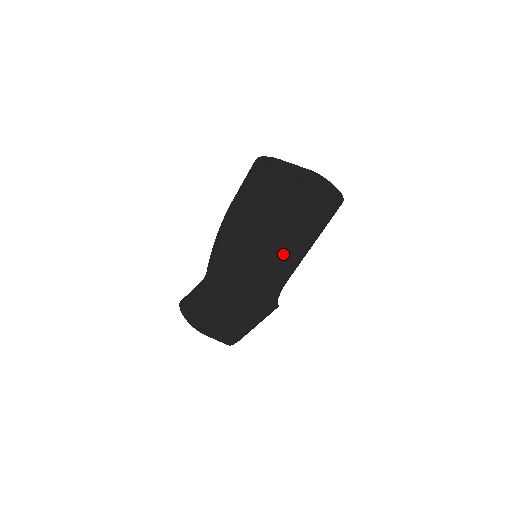
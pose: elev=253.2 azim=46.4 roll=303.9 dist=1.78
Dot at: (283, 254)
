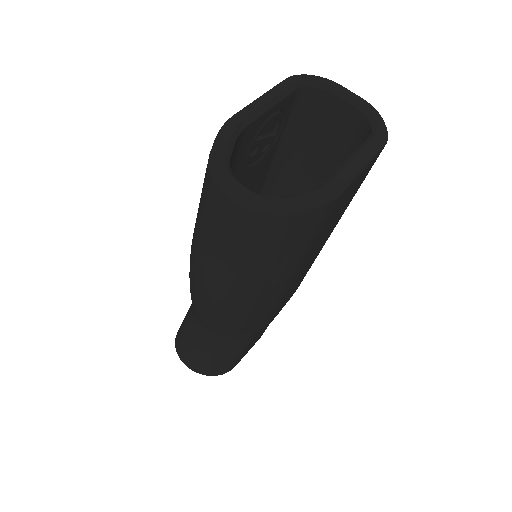
Dot at: (312, 256)
